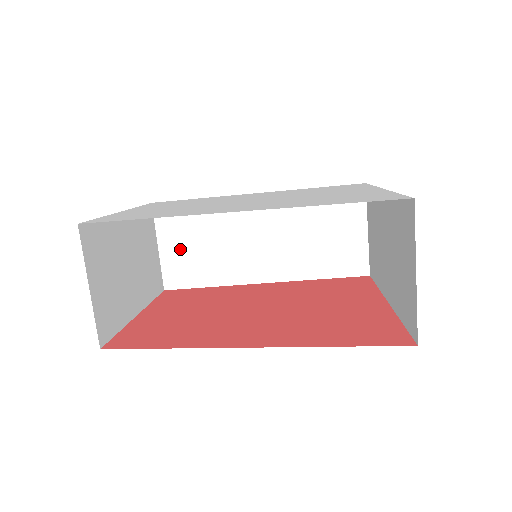
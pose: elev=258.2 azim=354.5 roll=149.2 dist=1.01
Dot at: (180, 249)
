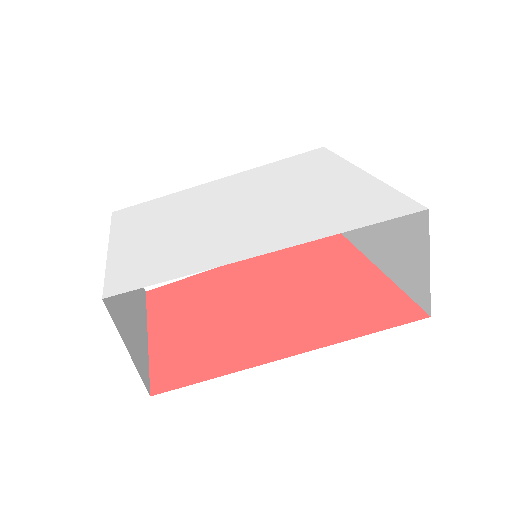
Dot at: occluded
